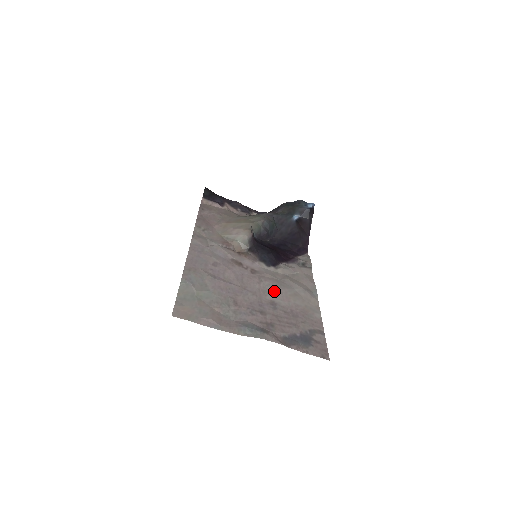
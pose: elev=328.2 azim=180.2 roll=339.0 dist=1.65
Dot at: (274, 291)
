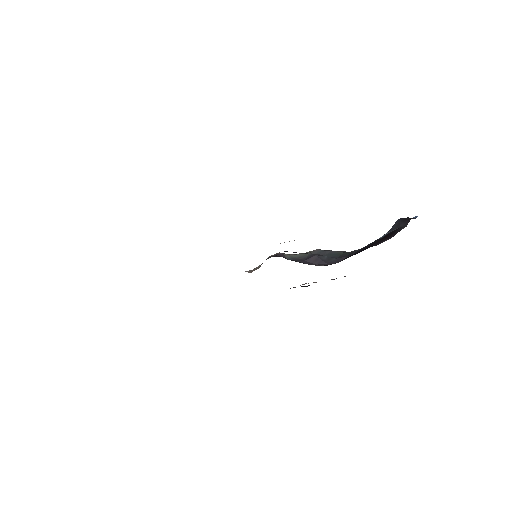
Dot at: occluded
